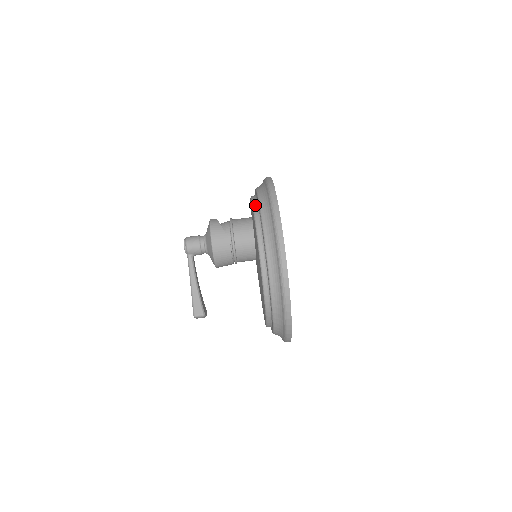
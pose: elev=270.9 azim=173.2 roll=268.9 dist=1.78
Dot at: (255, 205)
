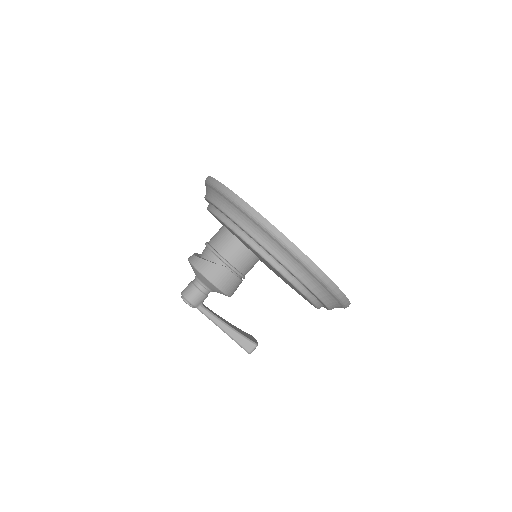
Dot at: (225, 220)
